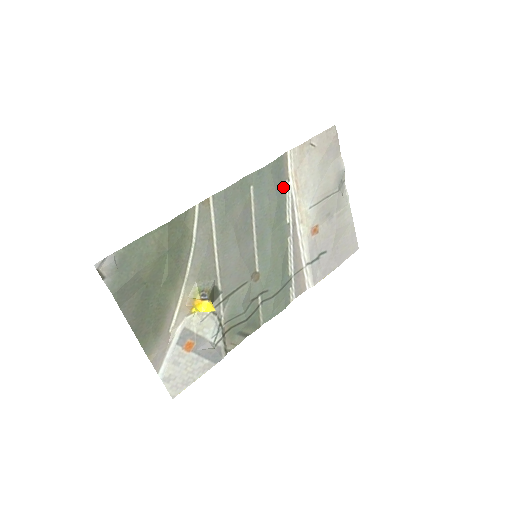
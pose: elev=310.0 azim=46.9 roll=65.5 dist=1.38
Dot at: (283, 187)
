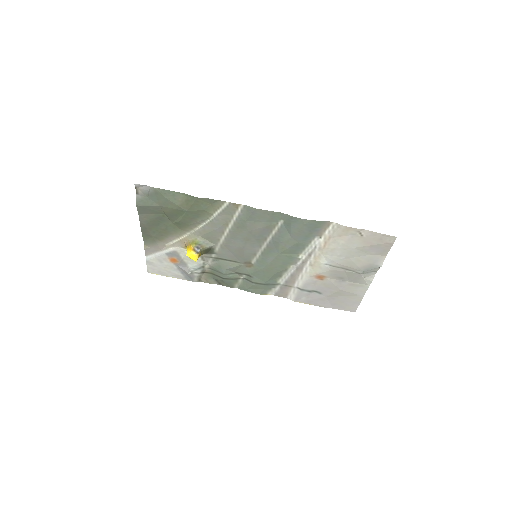
Dot at: (311, 238)
